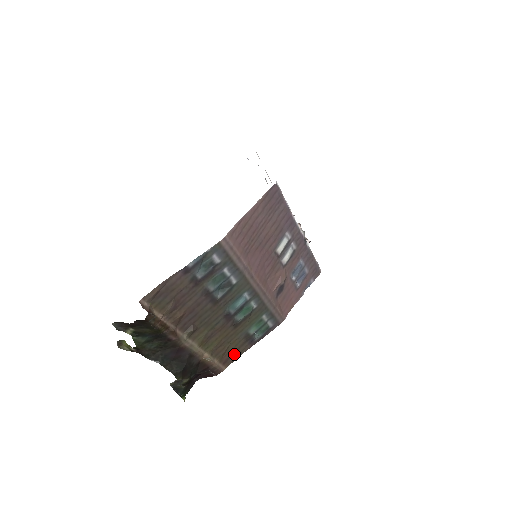
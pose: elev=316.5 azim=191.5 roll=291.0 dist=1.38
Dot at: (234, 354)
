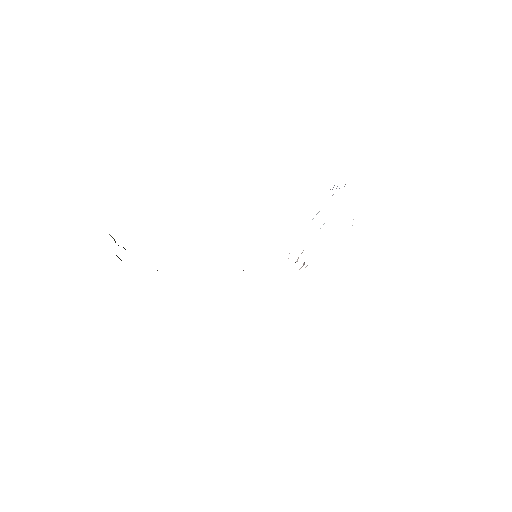
Dot at: occluded
